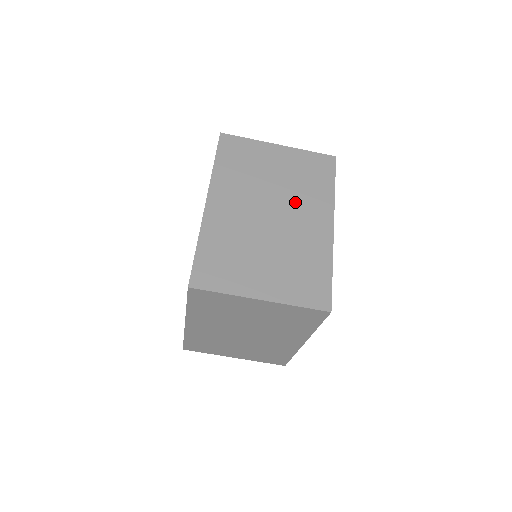
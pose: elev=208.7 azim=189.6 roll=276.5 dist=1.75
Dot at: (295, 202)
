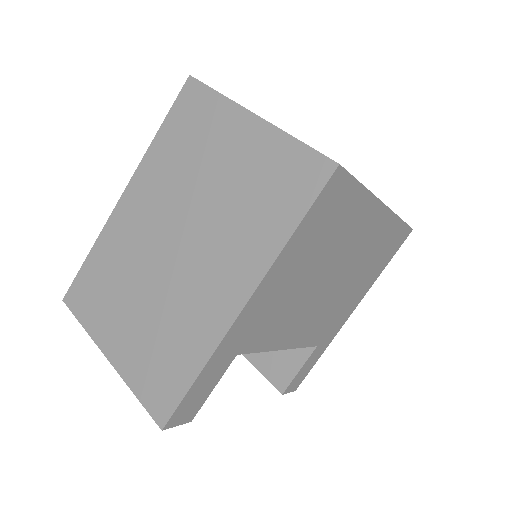
Dot at: occluded
